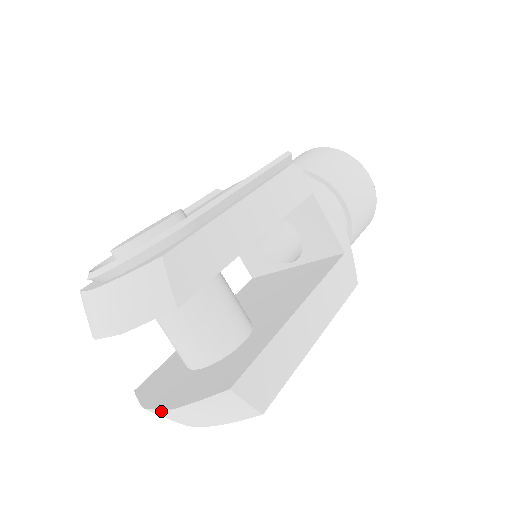
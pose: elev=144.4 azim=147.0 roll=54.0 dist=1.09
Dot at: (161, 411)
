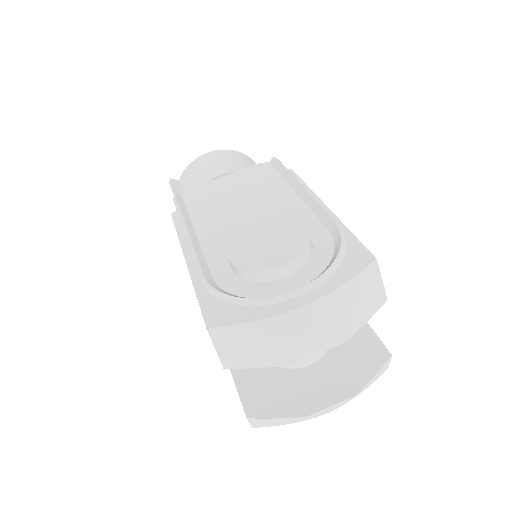
Dot at: (335, 406)
